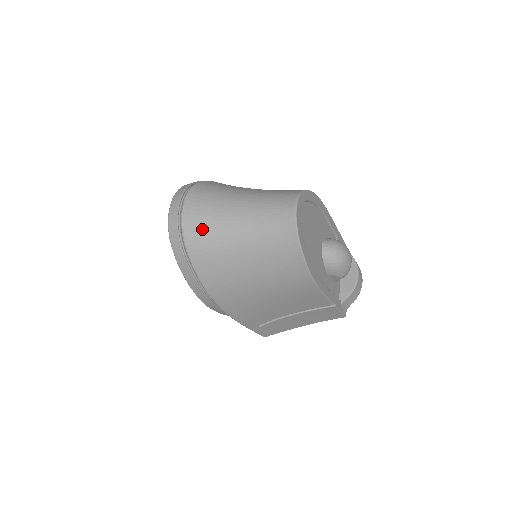
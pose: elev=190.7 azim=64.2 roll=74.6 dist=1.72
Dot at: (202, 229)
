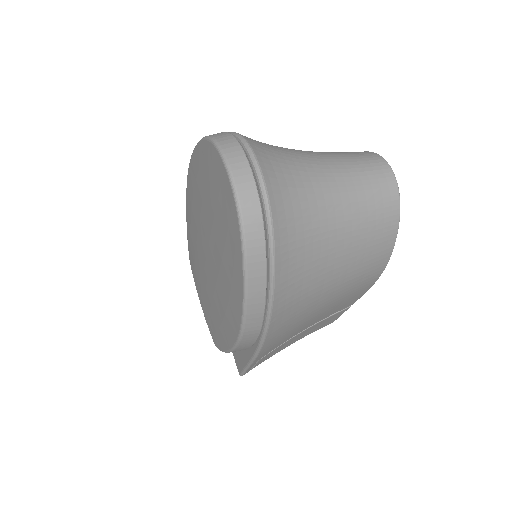
Dot at: (290, 201)
